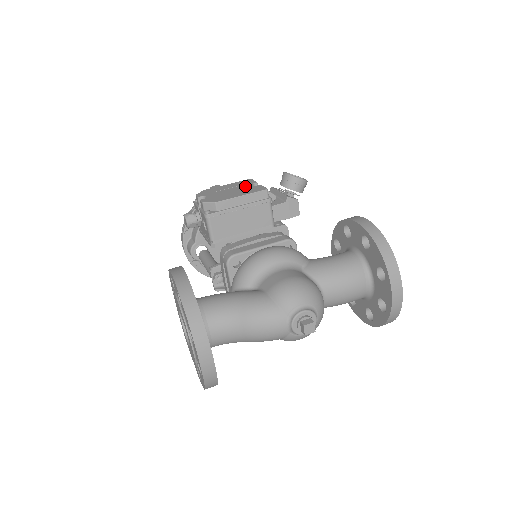
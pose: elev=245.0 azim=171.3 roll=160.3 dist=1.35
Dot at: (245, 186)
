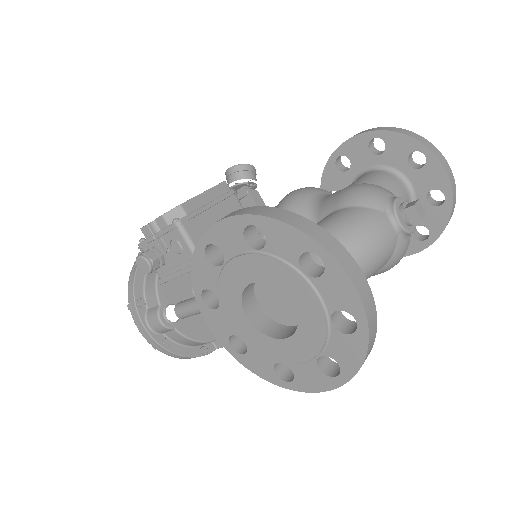
Dot at: occluded
